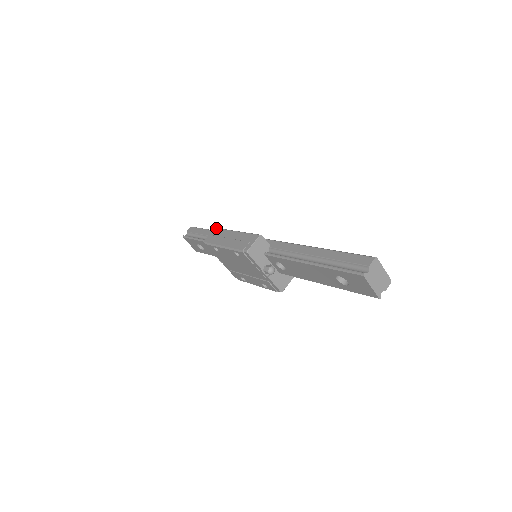
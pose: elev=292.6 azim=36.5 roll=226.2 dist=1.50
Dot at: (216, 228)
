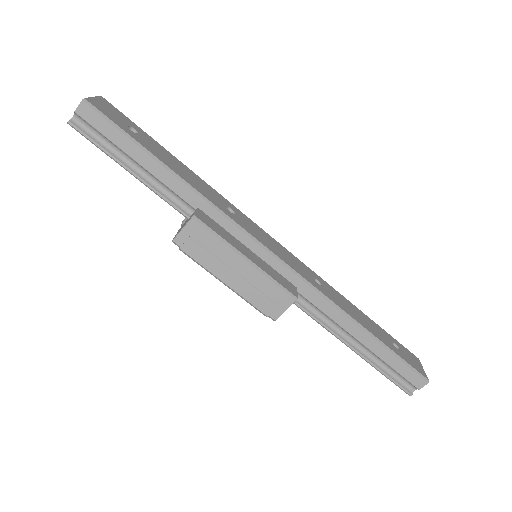
Dot at: (196, 221)
